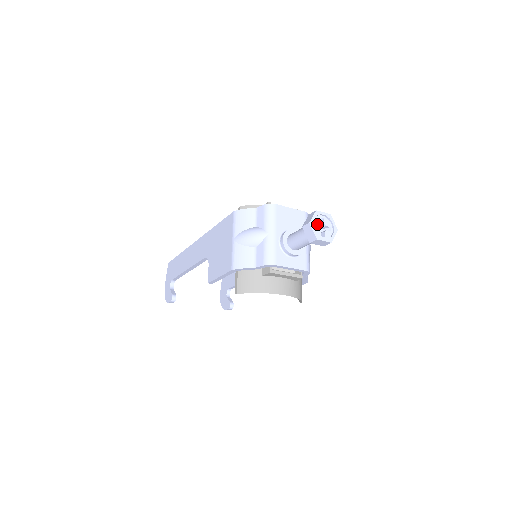
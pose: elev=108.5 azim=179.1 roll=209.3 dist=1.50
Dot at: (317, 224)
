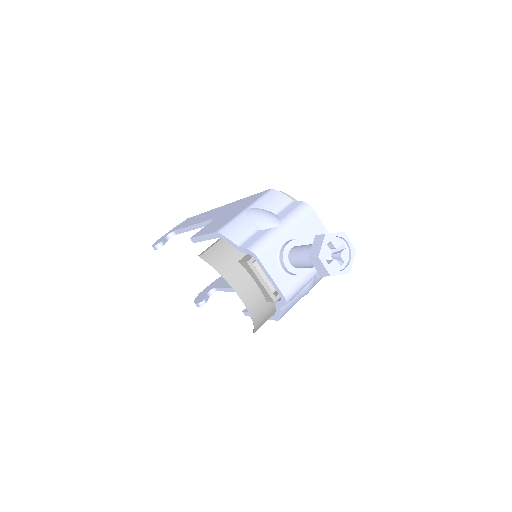
Dot at: (333, 246)
